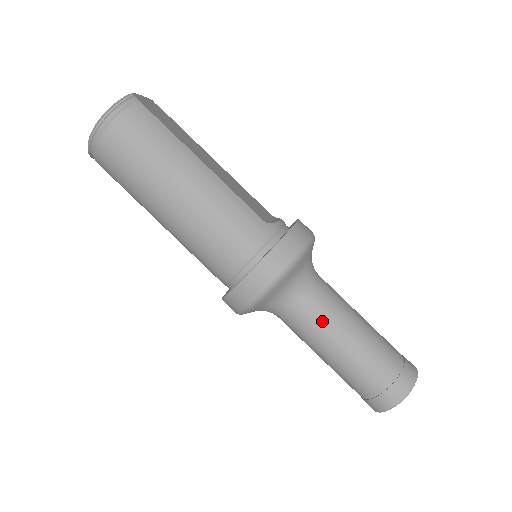
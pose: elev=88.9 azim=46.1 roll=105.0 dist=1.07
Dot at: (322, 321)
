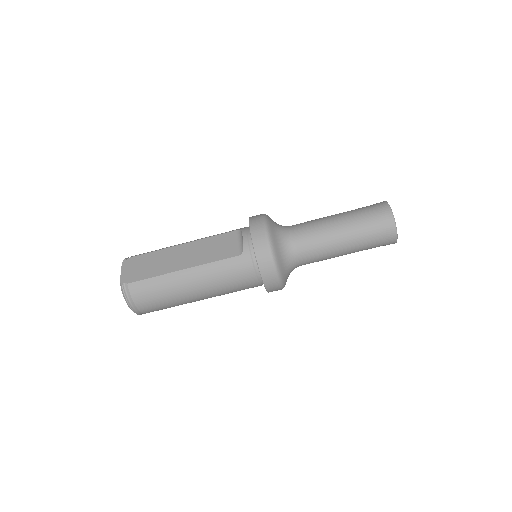
Dot at: (319, 253)
